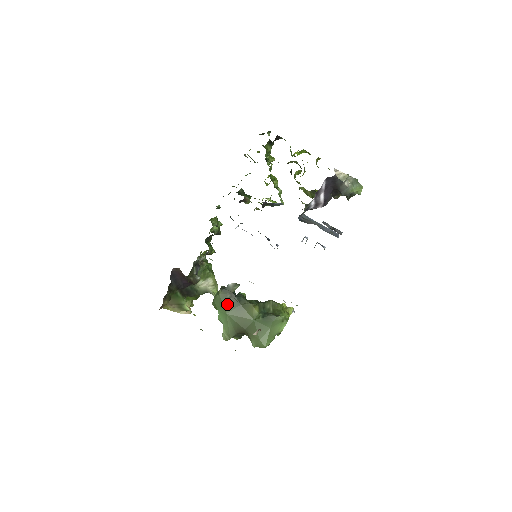
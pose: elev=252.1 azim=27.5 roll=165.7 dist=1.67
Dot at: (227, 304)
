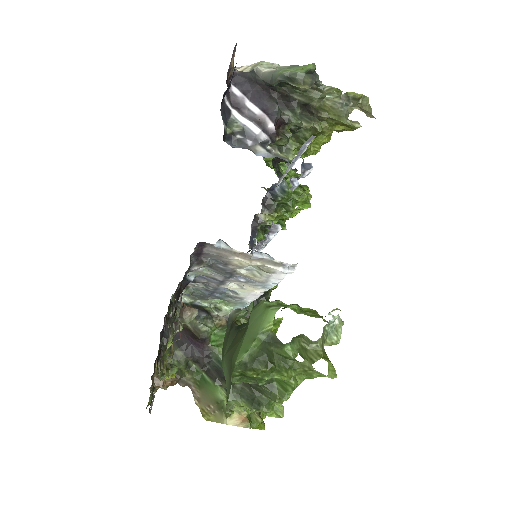
Dot at: (226, 343)
